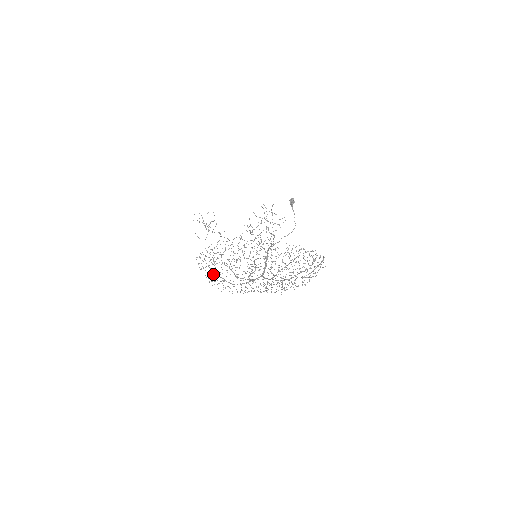
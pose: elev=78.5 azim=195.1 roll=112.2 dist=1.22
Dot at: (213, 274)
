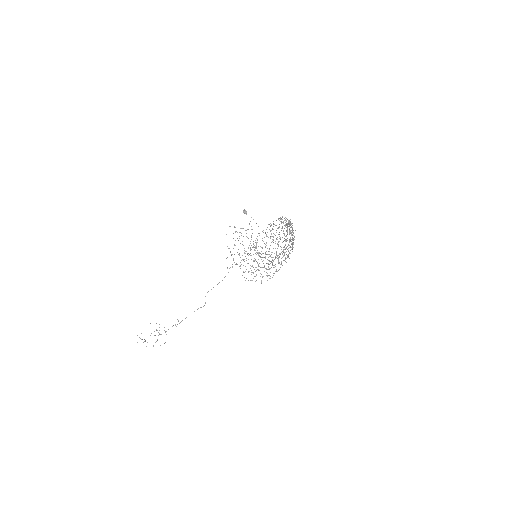
Dot at: (258, 270)
